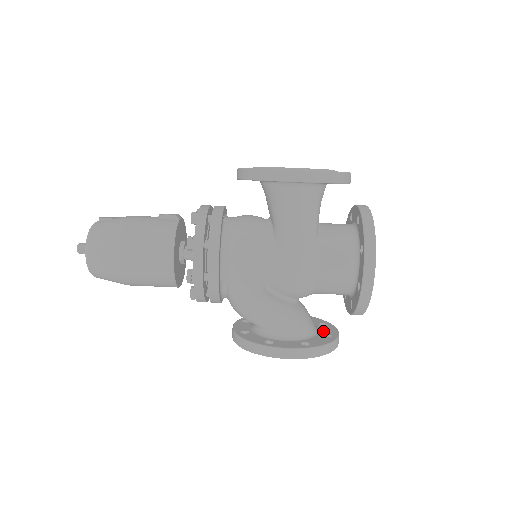
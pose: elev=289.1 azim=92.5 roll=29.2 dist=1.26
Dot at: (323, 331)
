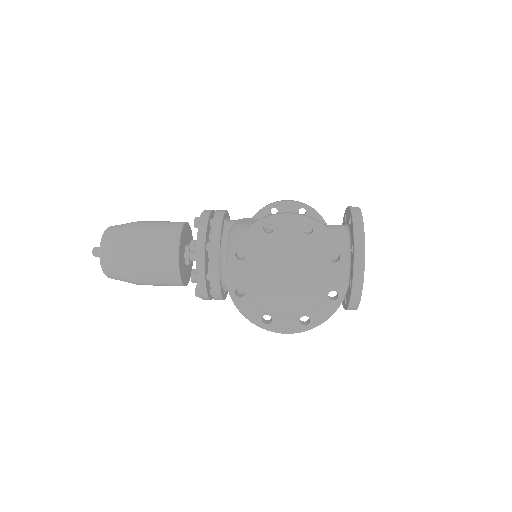
Dot at: occluded
